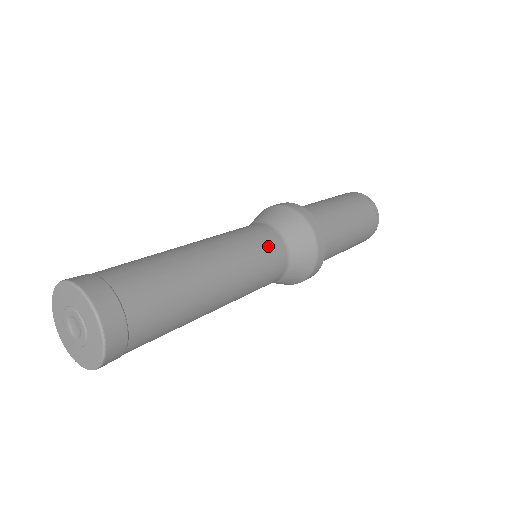
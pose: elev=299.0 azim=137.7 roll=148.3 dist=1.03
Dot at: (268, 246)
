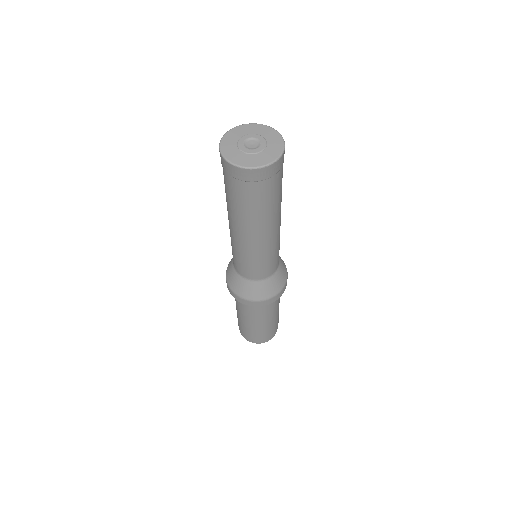
Dot at: occluded
